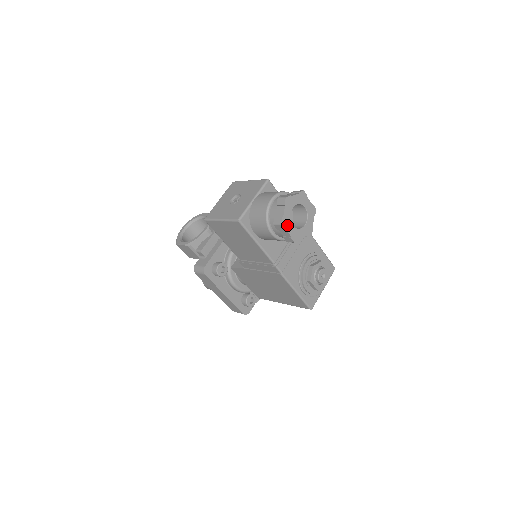
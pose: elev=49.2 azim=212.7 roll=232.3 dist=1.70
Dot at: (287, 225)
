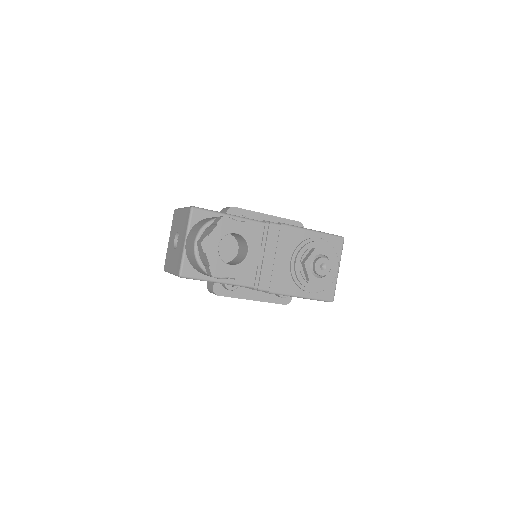
Dot at: (221, 270)
